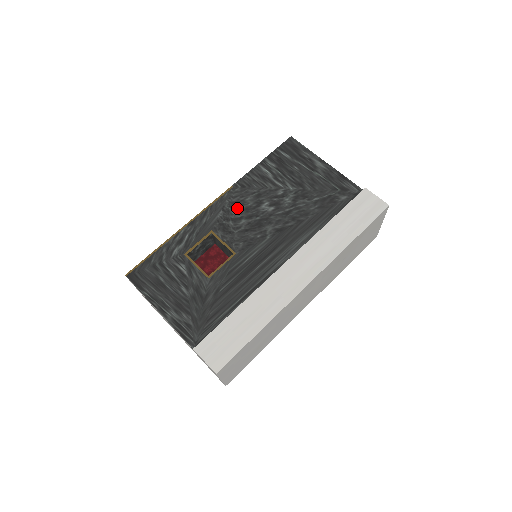
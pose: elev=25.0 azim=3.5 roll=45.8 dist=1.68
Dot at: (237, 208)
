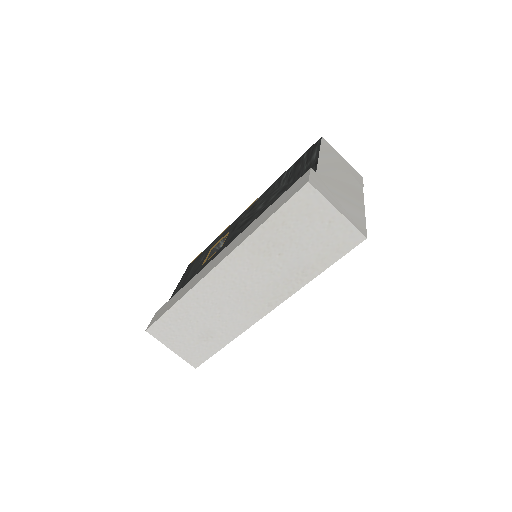
Dot at: (251, 210)
